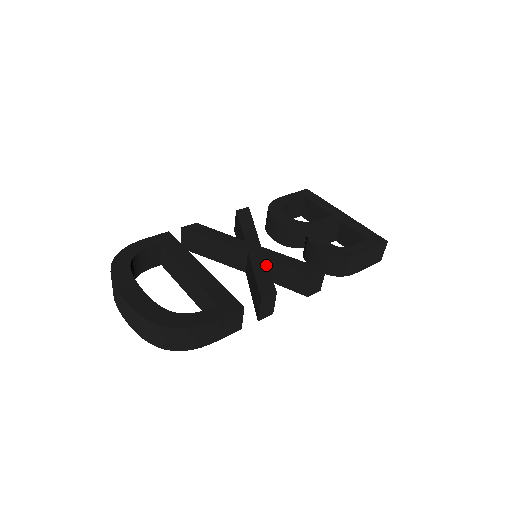
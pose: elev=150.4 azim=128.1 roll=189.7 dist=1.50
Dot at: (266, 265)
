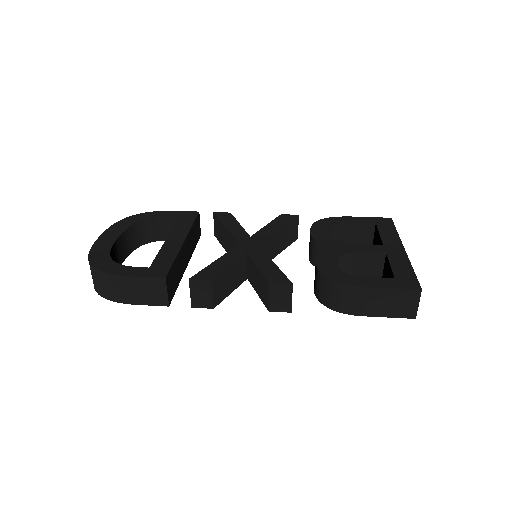
Dot at: (238, 258)
